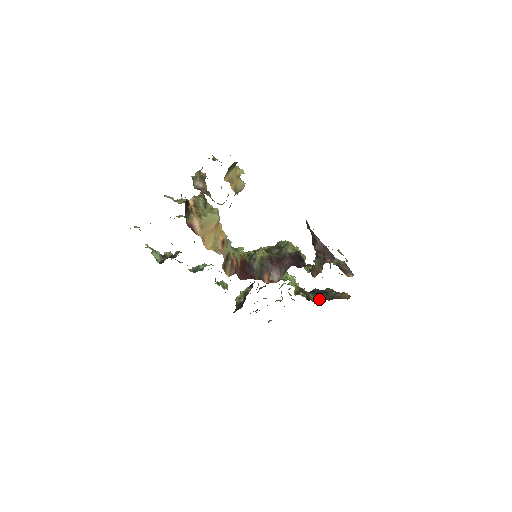
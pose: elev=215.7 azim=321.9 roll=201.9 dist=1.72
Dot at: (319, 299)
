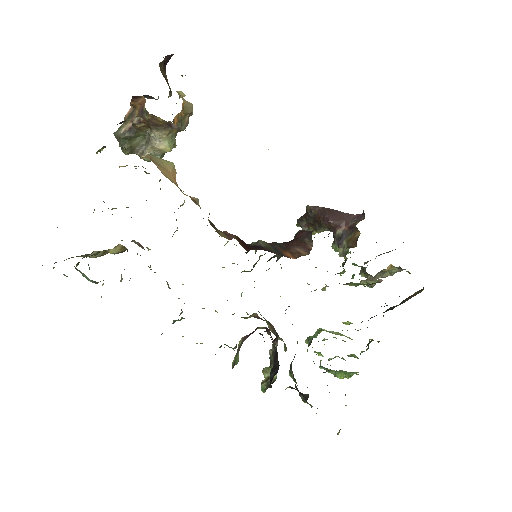
Dot at: occluded
